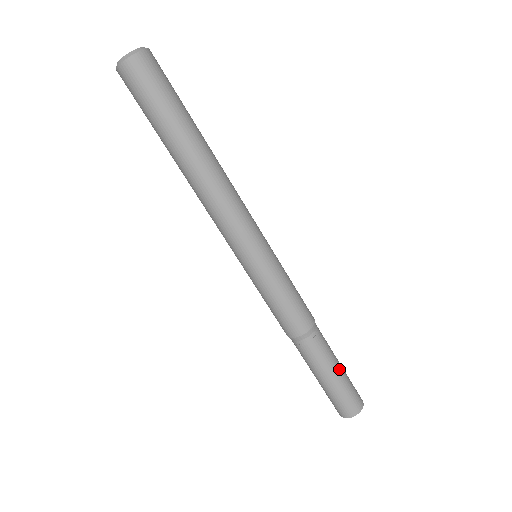
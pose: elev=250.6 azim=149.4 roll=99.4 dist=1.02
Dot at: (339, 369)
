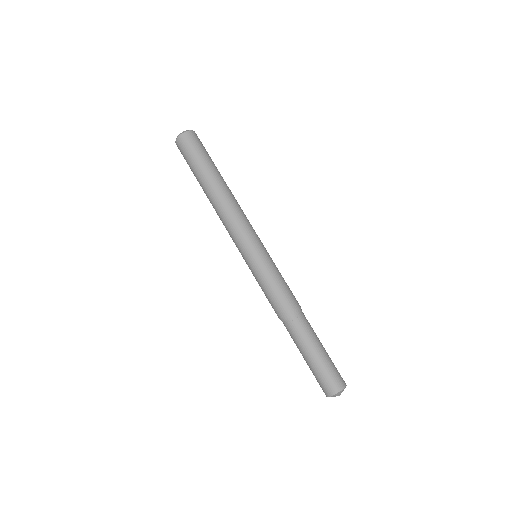
Dot at: (323, 347)
